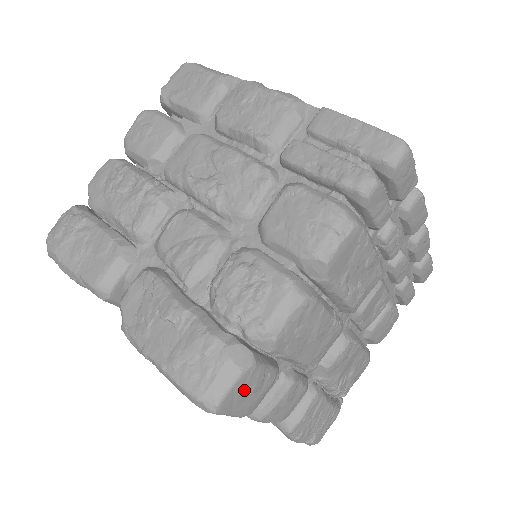
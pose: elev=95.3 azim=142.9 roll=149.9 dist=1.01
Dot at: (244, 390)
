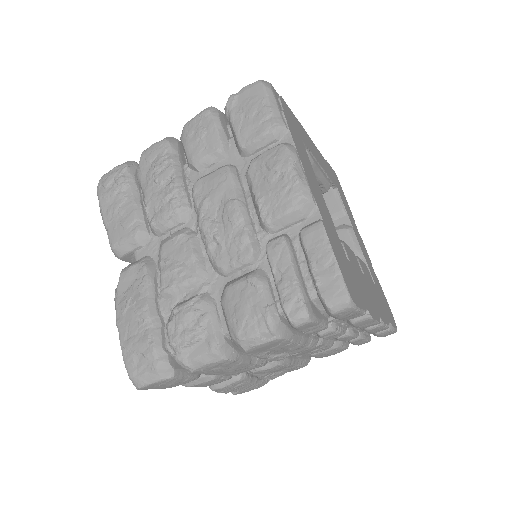
Dot at: (162, 385)
